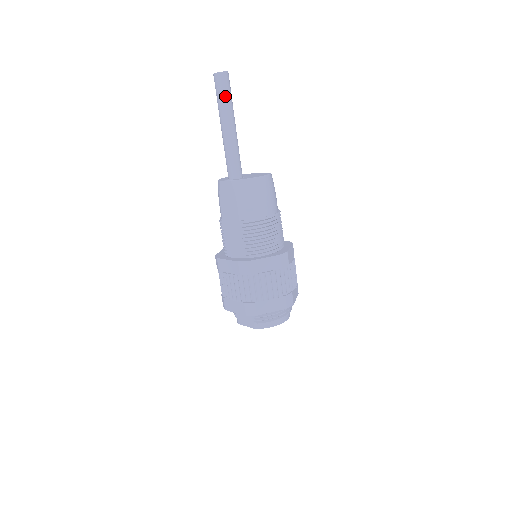
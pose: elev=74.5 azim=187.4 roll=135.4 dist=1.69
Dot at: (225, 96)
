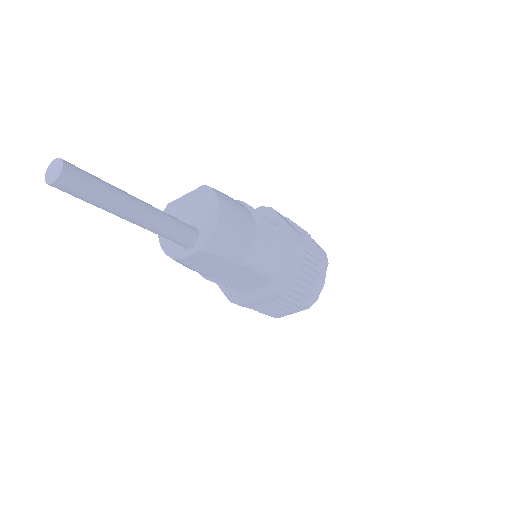
Dot at: (97, 191)
